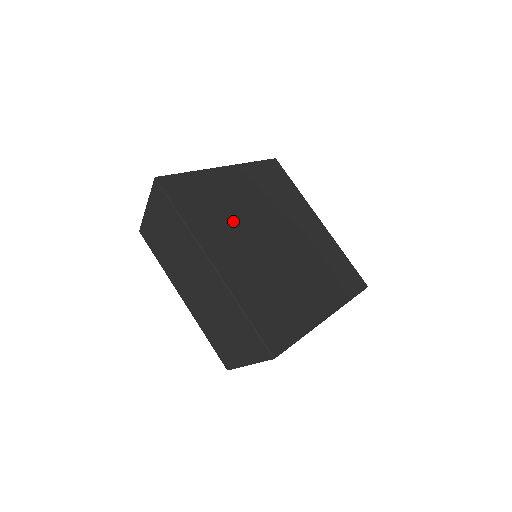
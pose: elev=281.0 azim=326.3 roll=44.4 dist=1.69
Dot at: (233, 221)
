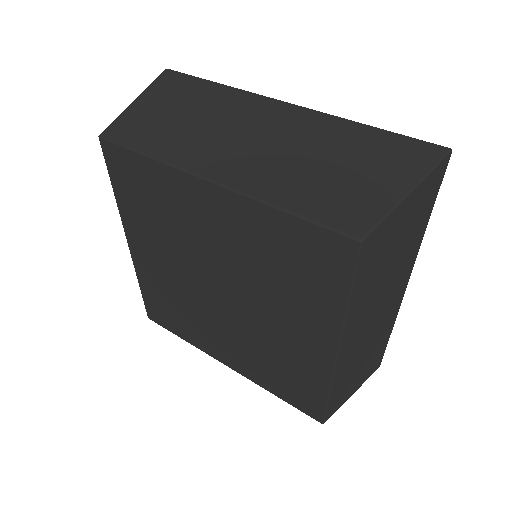
Dot at: occluded
